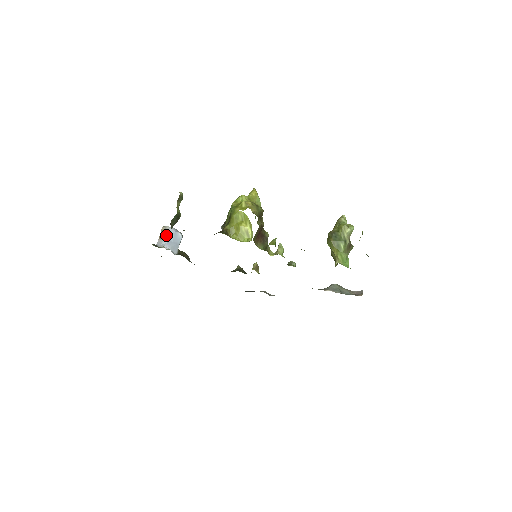
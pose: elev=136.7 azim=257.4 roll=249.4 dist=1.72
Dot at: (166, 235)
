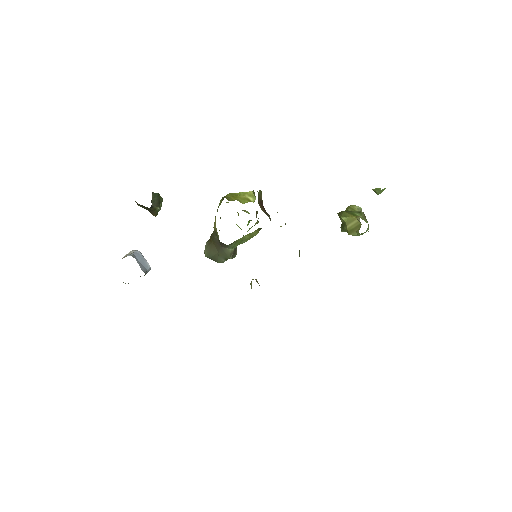
Dot at: (131, 253)
